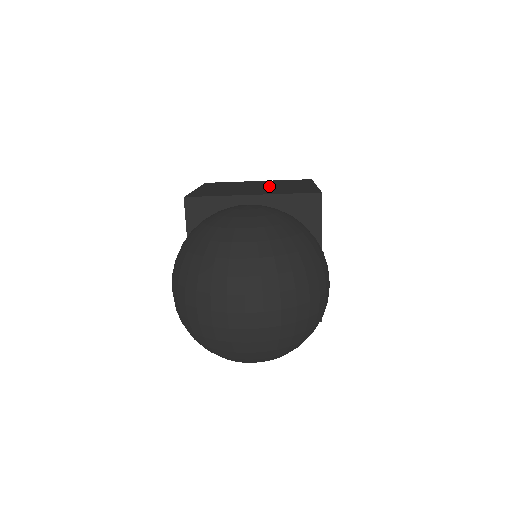
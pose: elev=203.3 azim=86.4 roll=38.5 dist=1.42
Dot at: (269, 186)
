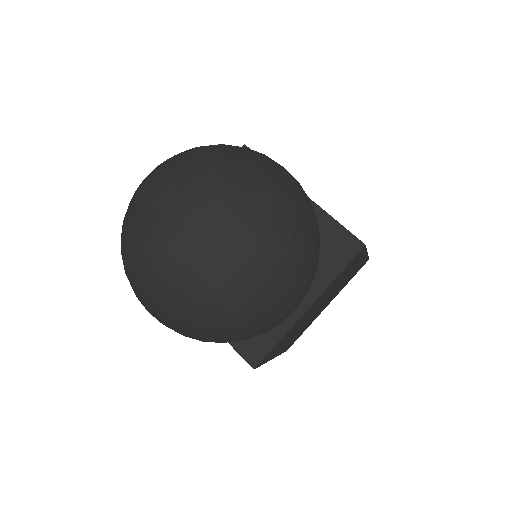
Dot at: occluded
